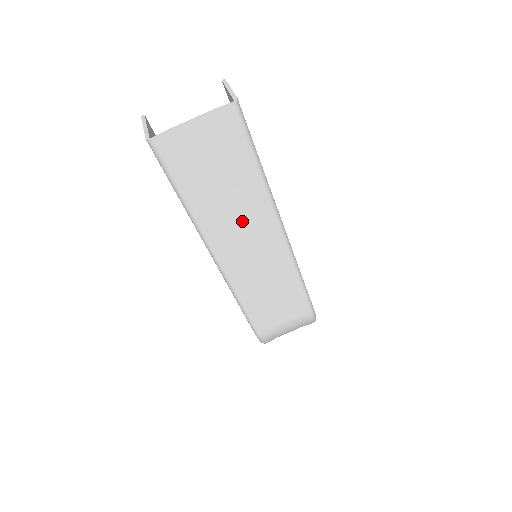
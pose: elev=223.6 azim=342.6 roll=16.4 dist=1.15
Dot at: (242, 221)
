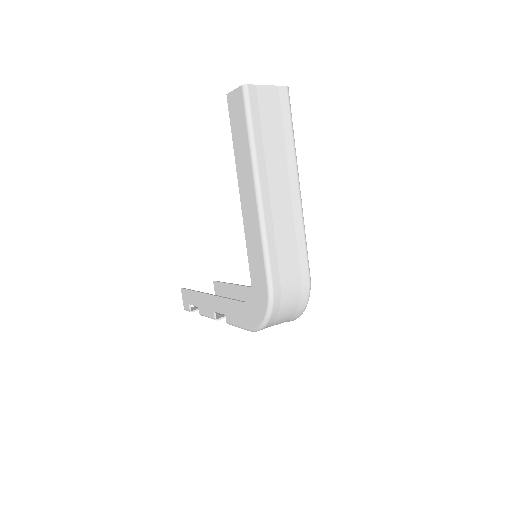
Dot at: (279, 165)
